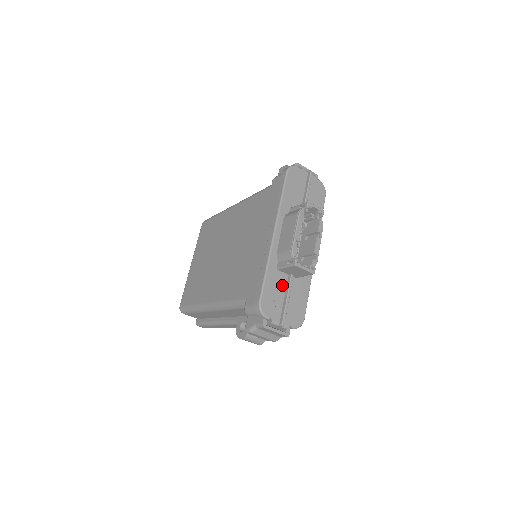
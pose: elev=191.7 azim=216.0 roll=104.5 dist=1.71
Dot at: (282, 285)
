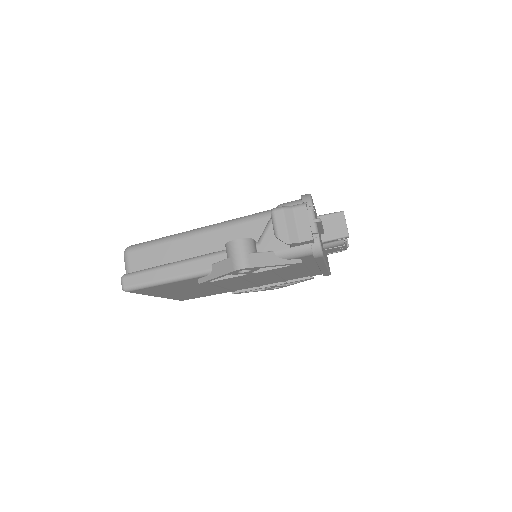
Dot at: occluded
